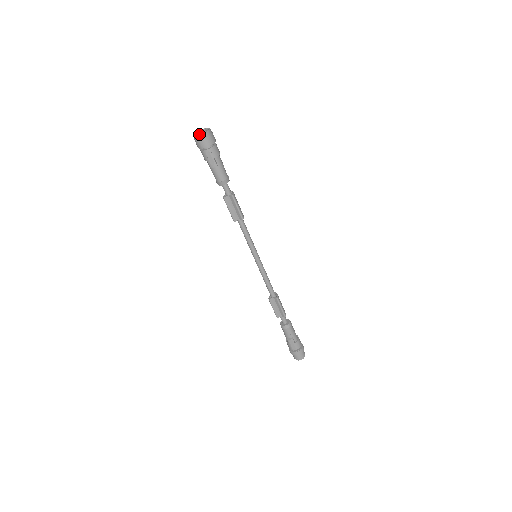
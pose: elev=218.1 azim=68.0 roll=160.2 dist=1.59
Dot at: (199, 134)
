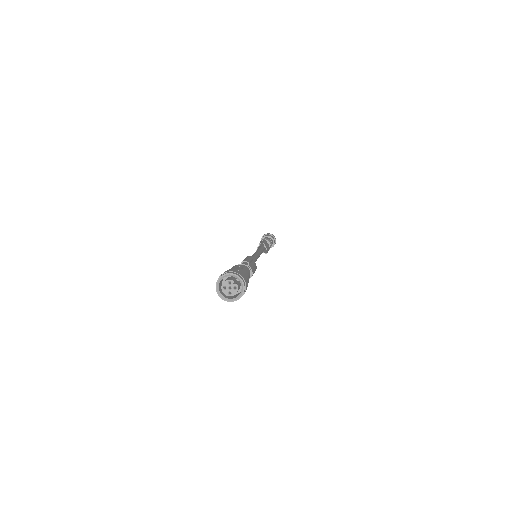
Dot at: (228, 295)
